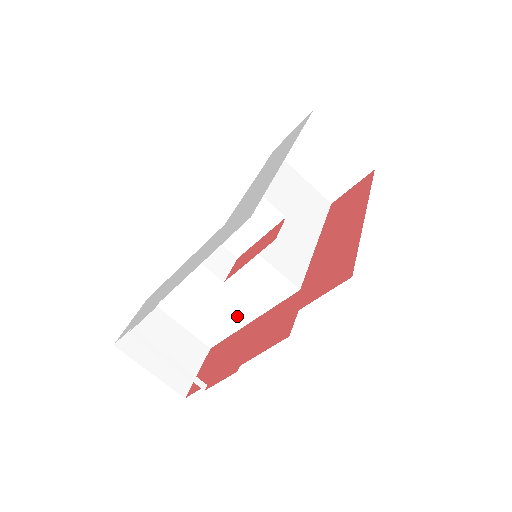
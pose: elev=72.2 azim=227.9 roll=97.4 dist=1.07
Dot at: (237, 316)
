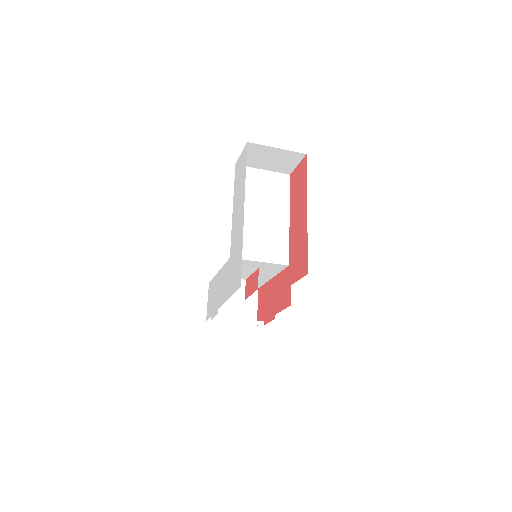
Dot at: (263, 278)
